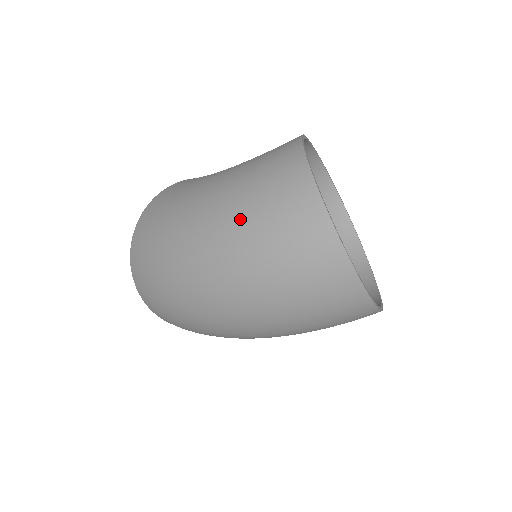
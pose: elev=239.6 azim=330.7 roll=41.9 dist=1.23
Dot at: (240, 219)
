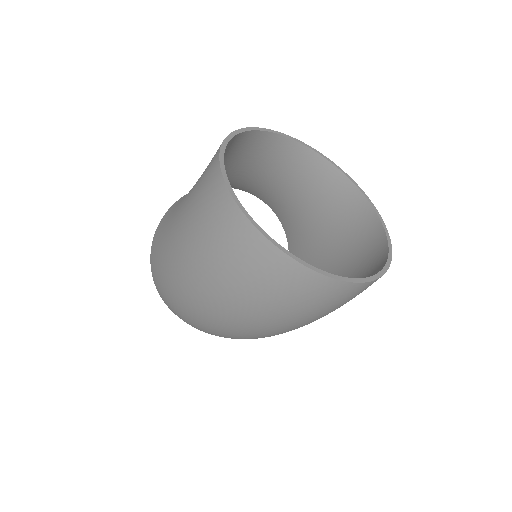
Dot at: (200, 259)
